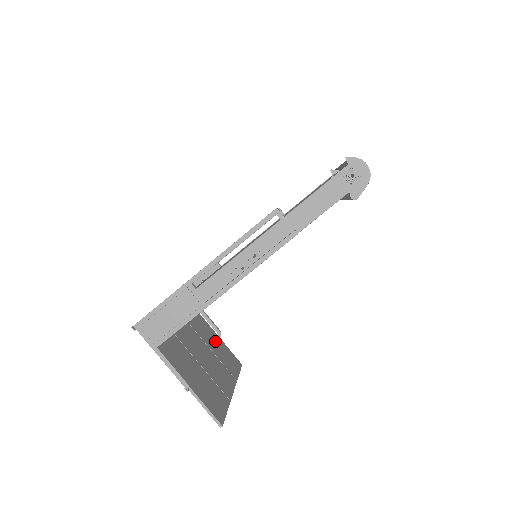
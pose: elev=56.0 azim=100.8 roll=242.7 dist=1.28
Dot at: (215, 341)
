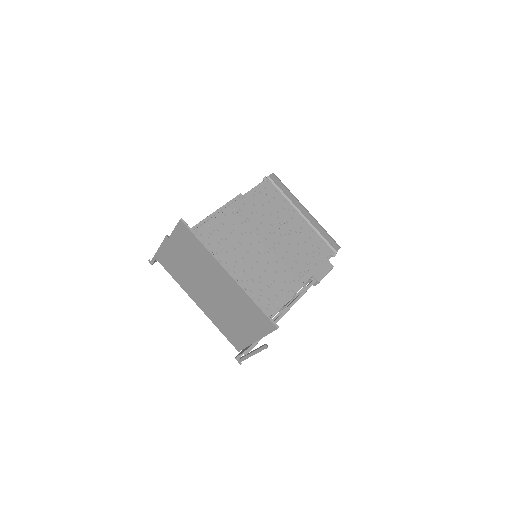
Dot at: (247, 325)
